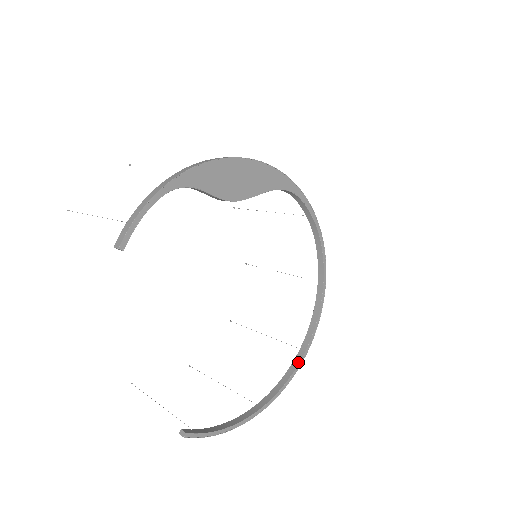
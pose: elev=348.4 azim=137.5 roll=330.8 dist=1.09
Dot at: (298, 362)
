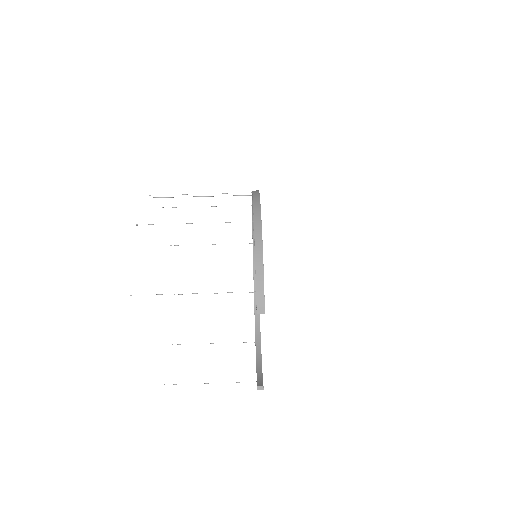
Dot at: occluded
